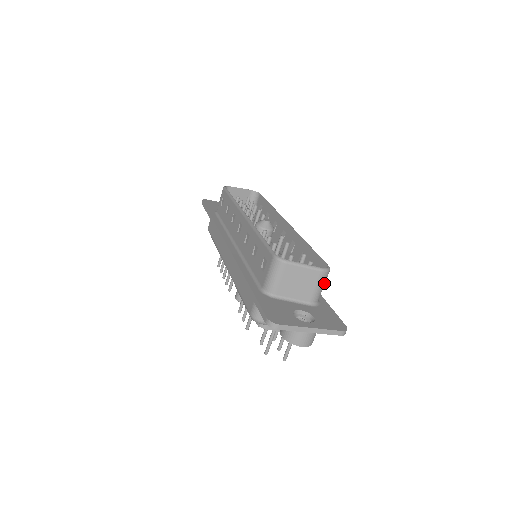
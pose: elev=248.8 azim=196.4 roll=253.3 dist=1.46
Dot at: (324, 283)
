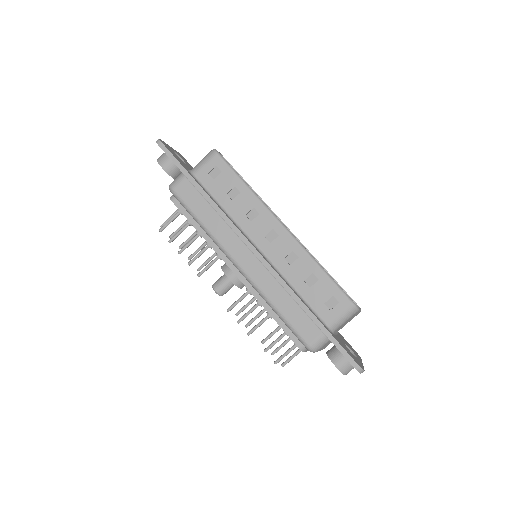
Dot at: occluded
